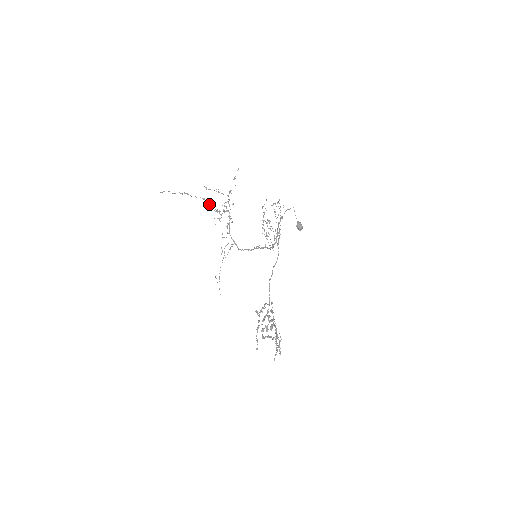
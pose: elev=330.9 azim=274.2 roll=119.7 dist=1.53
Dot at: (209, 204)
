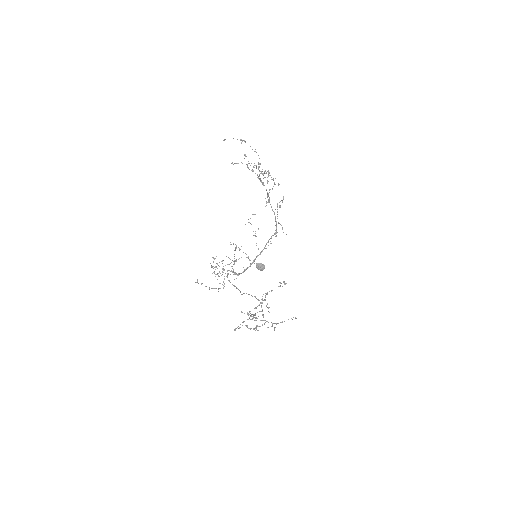
Dot at: (249, 169)
